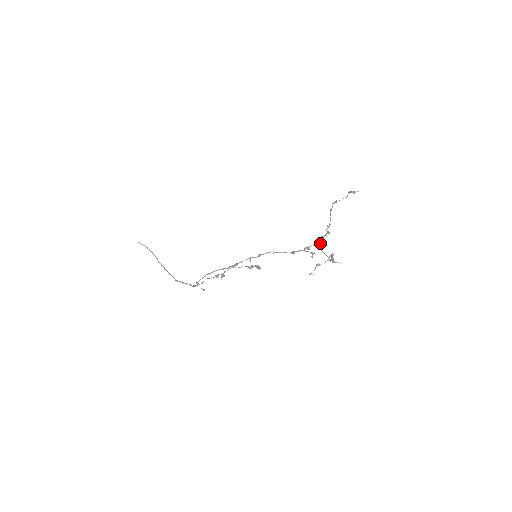
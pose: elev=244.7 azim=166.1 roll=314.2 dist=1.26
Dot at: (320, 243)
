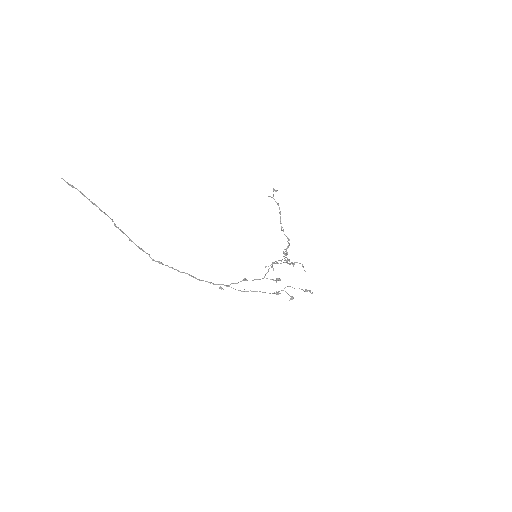
Dot at: occluded
